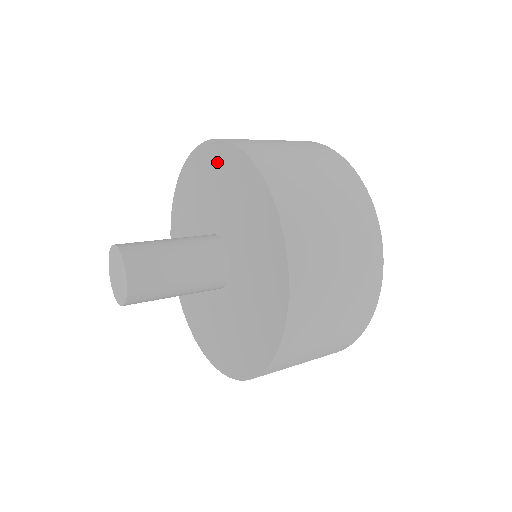
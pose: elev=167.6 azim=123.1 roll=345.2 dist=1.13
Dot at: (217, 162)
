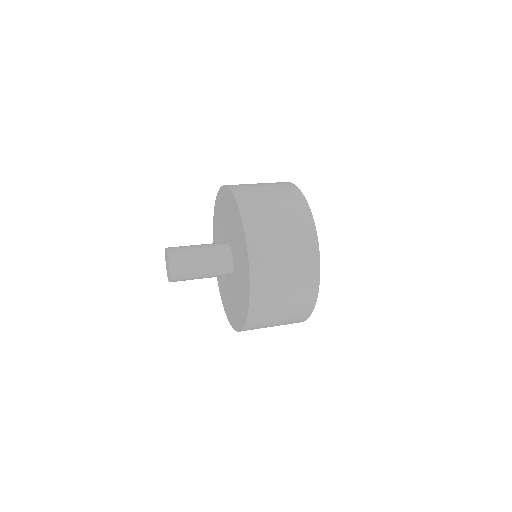
Dot at: (224, 199)
